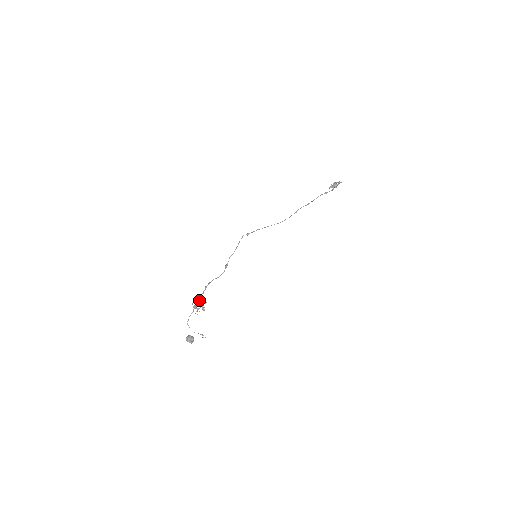
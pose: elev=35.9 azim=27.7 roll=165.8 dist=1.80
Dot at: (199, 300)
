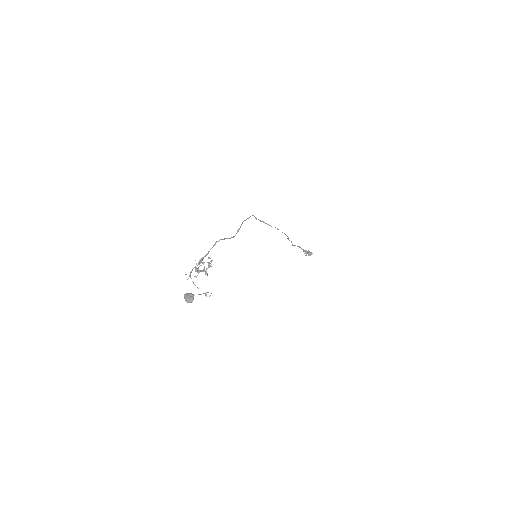
Dot at: (206, 255)
